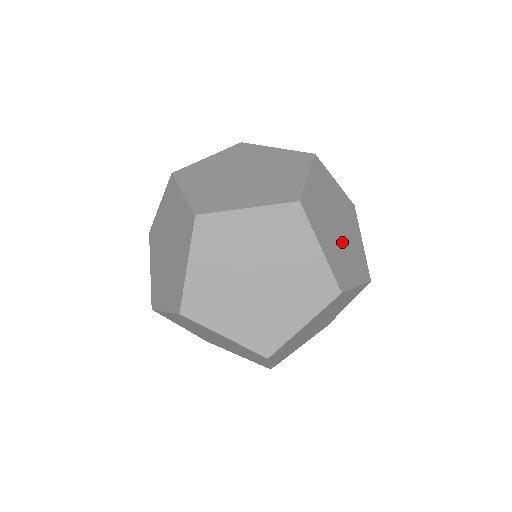
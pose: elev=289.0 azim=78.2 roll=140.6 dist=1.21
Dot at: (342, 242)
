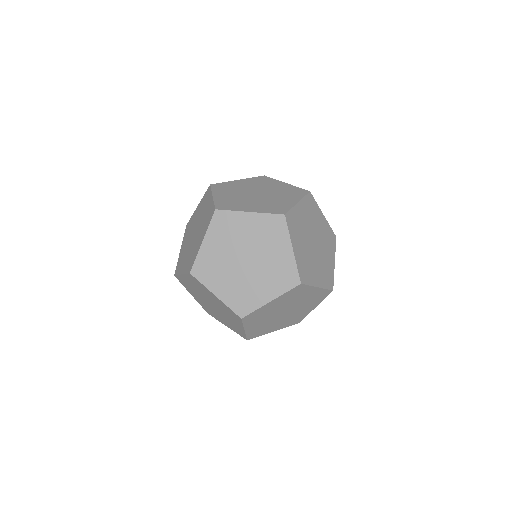
Dot at: (314, 254)
